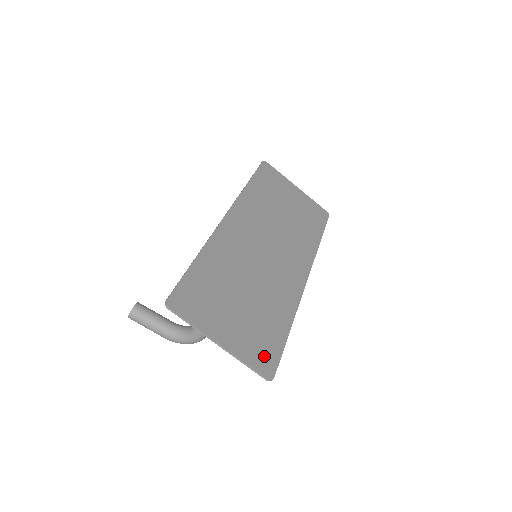
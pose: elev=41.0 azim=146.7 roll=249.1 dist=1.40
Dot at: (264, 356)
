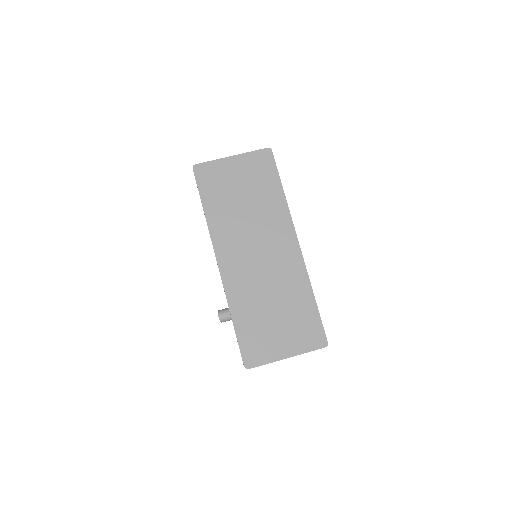
Dot at: (314, 336)
